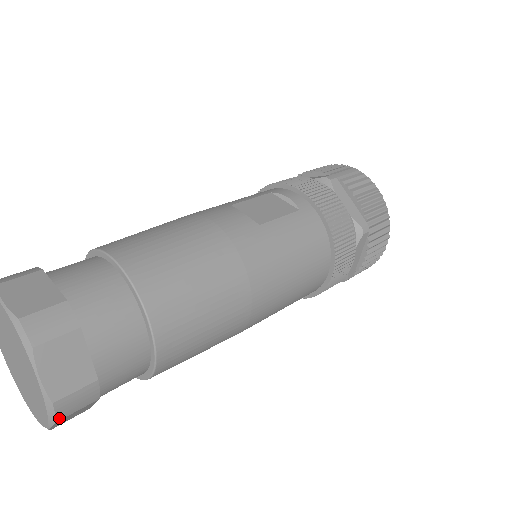
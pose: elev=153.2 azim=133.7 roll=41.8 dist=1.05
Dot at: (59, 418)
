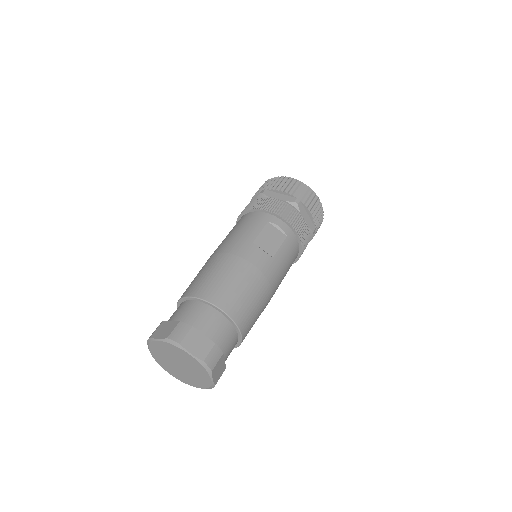
Dot at: (212, 387)
